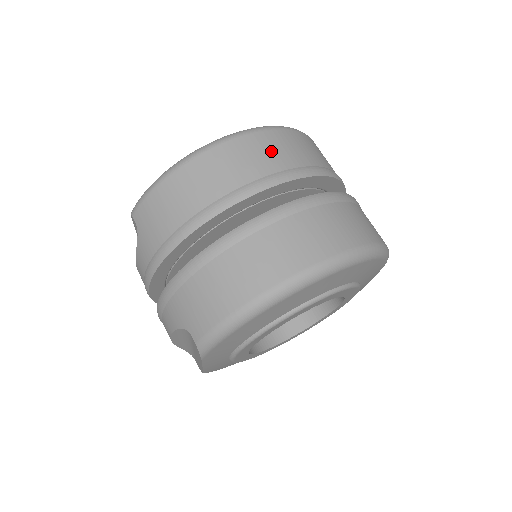
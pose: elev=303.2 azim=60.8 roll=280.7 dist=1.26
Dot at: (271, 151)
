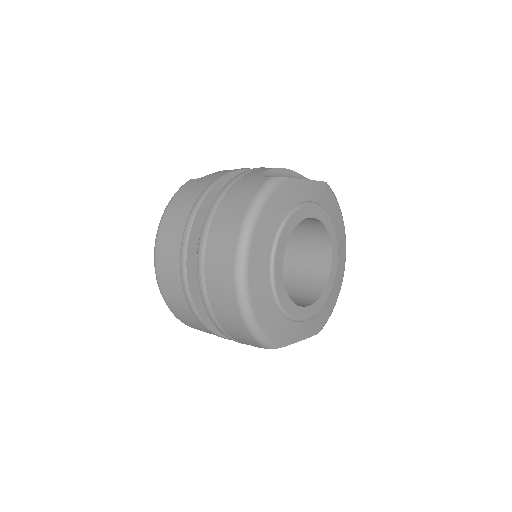
Dot at: (170, 237)
